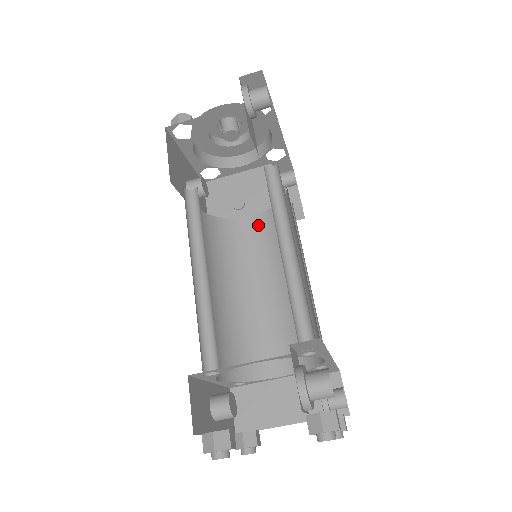
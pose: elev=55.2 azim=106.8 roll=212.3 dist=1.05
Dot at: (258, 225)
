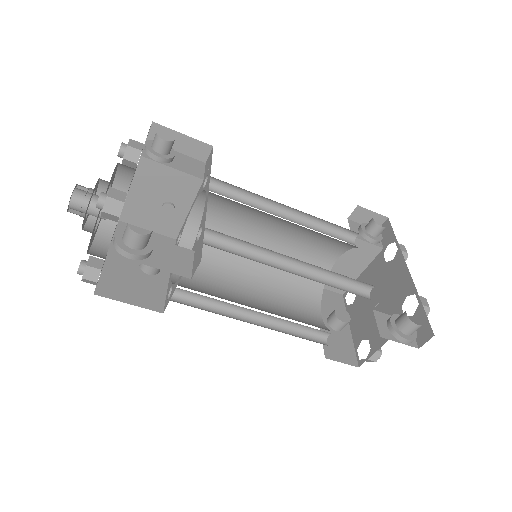
Dot at: occluded
